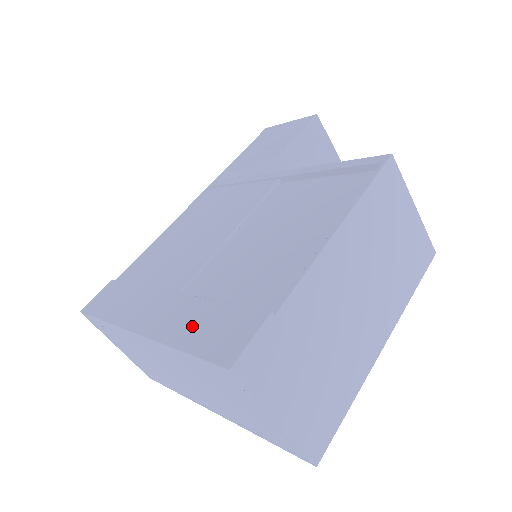
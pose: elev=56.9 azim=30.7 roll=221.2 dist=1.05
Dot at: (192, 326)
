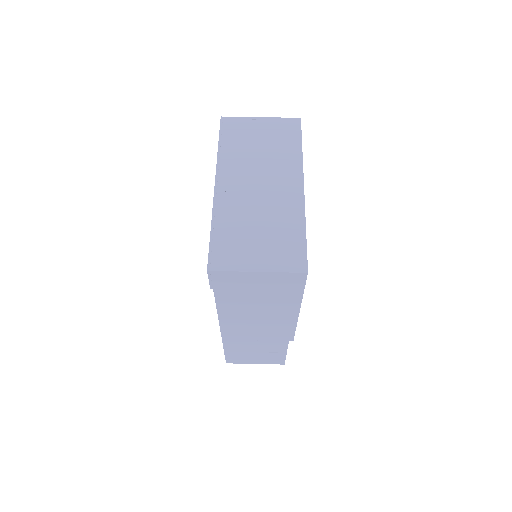
Dot at: occluded
